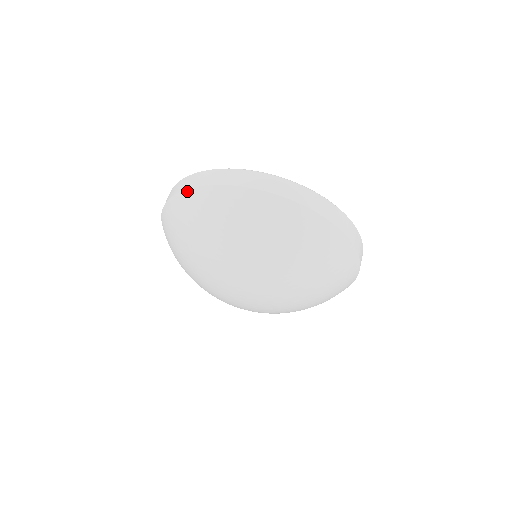
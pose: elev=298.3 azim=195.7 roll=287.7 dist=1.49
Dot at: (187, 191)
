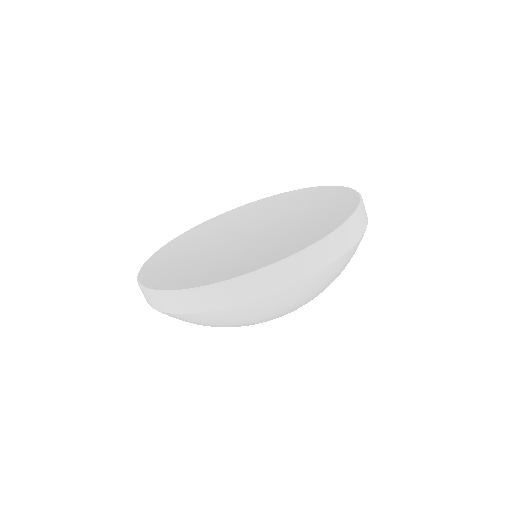
Dot at: occluded
